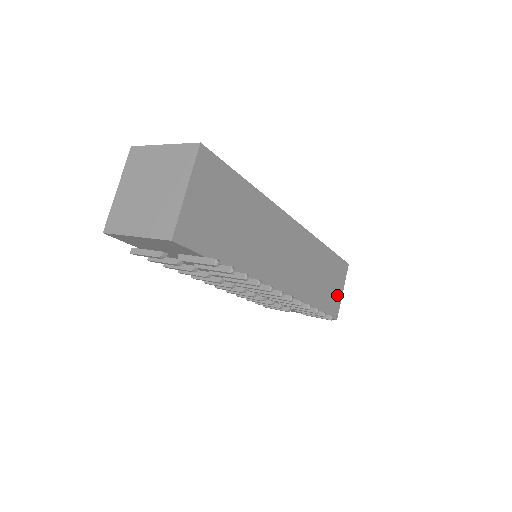
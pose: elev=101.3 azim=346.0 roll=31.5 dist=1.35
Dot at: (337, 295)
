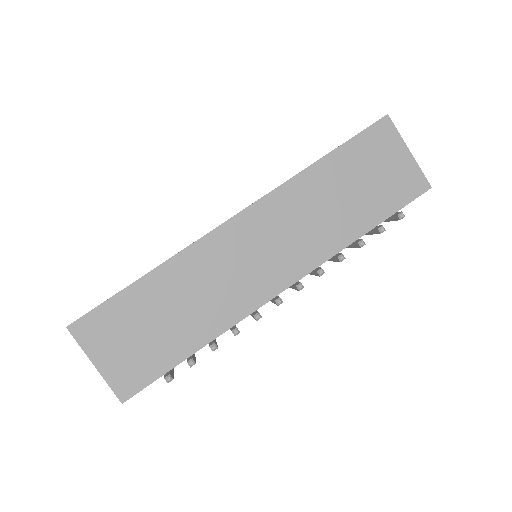
Dot at: (400, 168)
